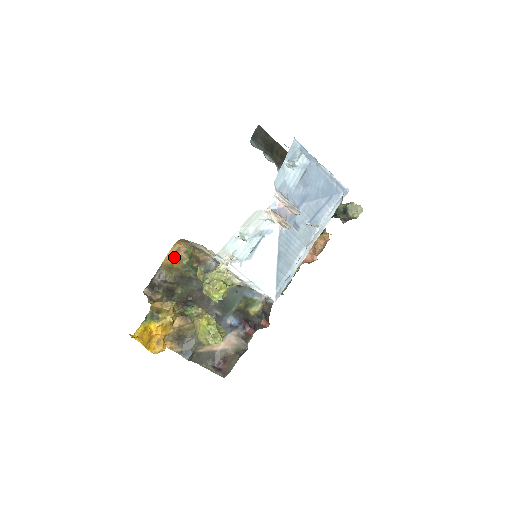
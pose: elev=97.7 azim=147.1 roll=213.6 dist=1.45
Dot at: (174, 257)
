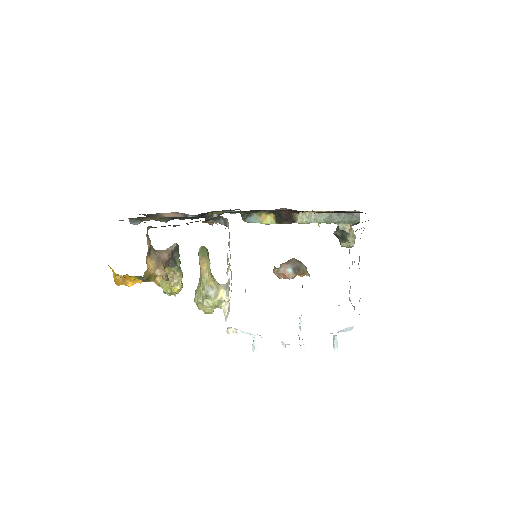
Dot at: occluded
